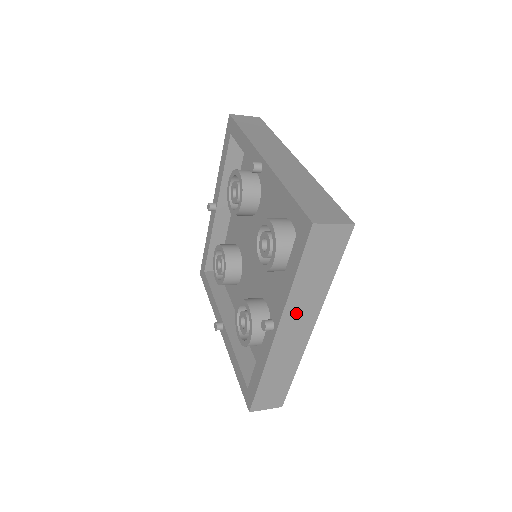
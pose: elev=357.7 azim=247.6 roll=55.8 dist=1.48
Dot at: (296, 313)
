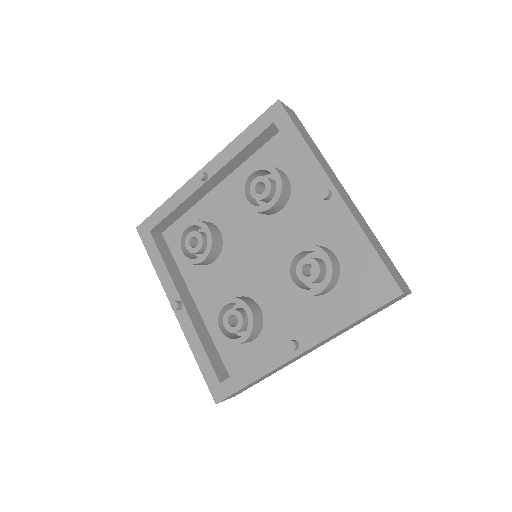
Dot at: occluded
